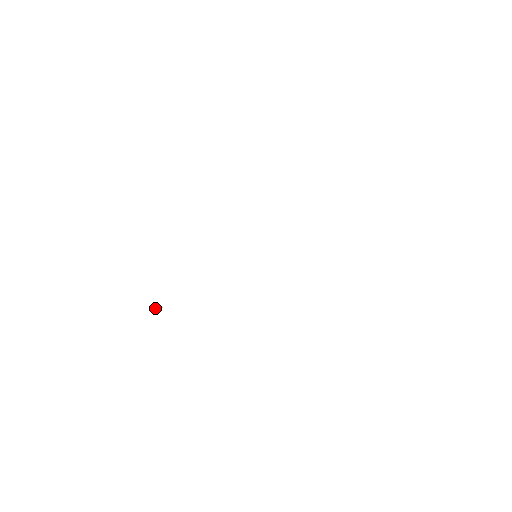
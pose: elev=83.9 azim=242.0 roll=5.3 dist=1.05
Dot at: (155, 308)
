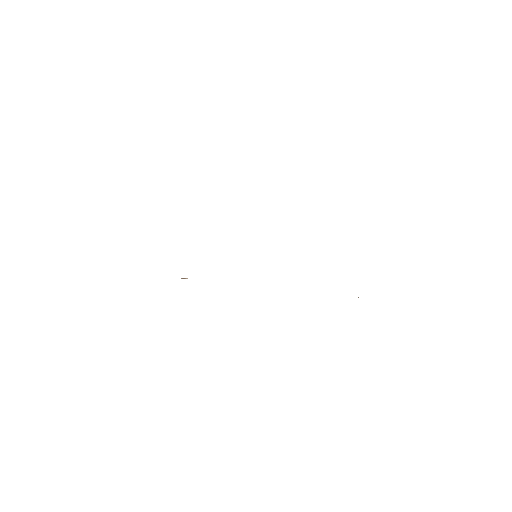
Dot at: (185, 278)
